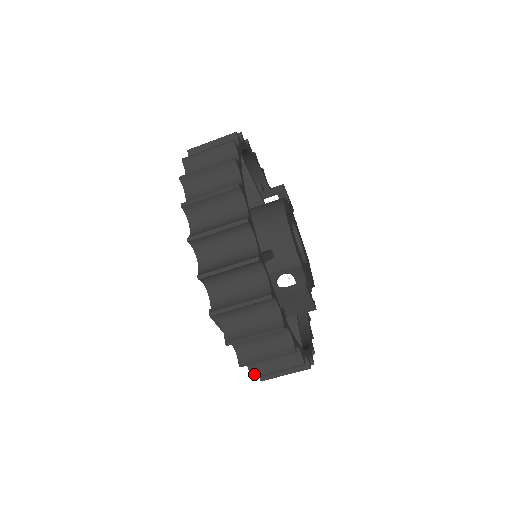
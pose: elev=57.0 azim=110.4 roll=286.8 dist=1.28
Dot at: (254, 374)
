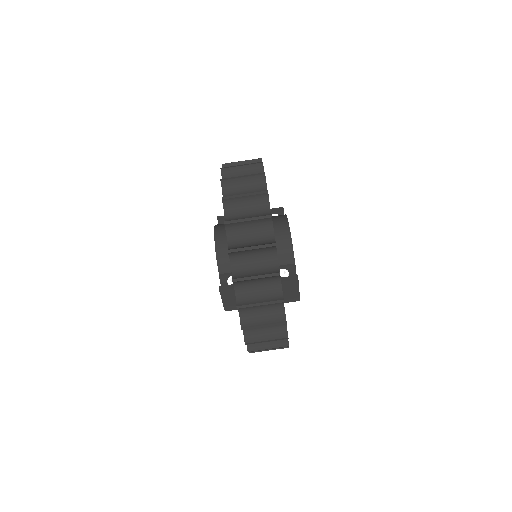
Dot at: (248, 341)
